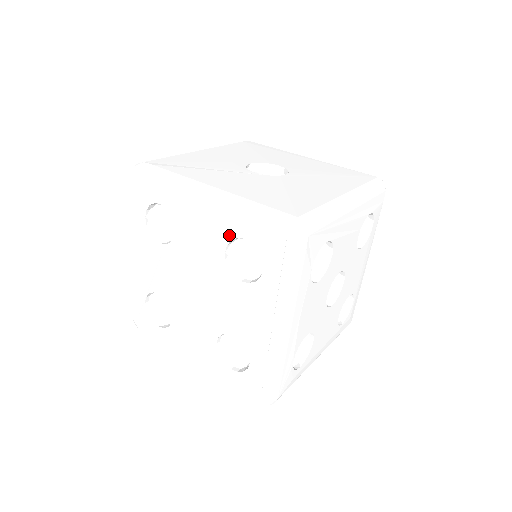
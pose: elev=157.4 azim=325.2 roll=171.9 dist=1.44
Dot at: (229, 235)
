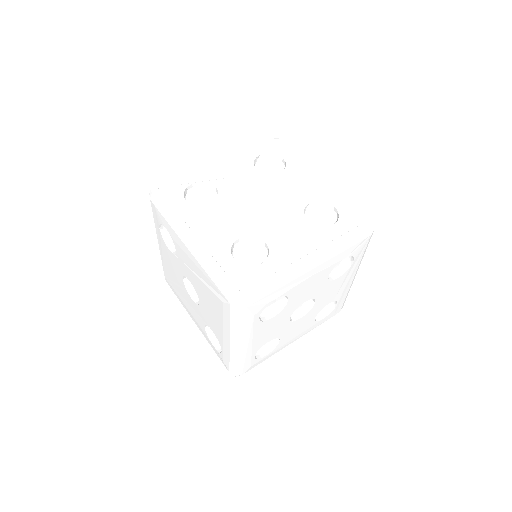
Dot at: (323, 198)
